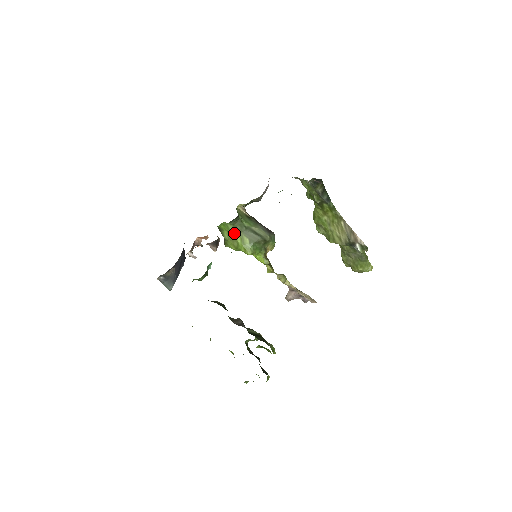
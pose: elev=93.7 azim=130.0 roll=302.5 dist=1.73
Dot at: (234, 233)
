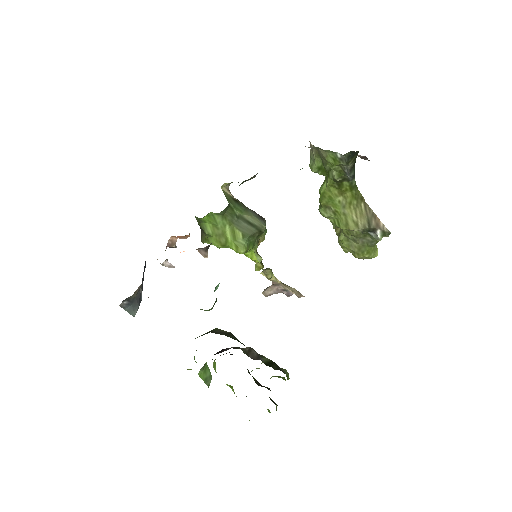
Dot at: (222, 226)
